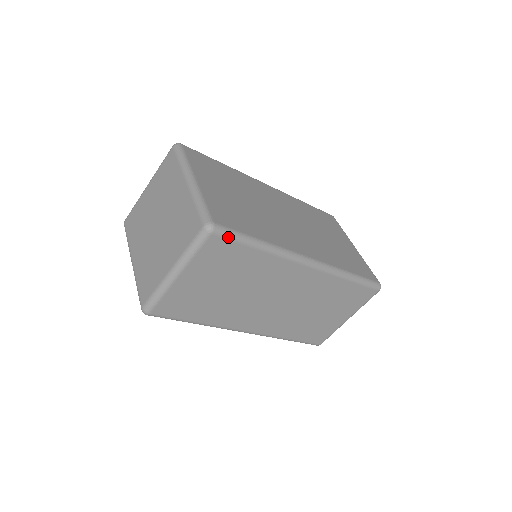
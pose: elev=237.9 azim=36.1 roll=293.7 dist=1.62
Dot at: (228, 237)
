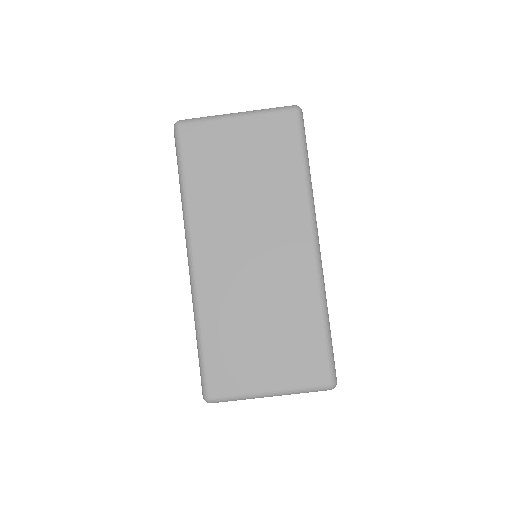
Dot at: (300, 128)
